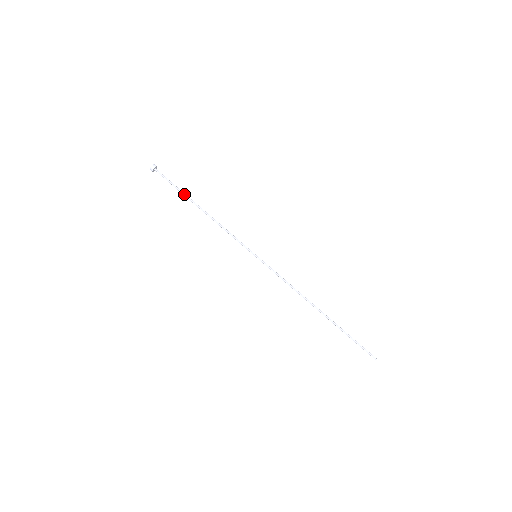
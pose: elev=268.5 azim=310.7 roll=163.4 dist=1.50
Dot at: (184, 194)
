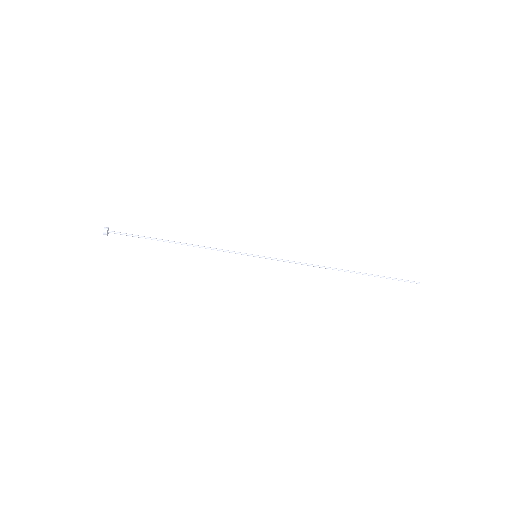
Dot at: (152, 239)
